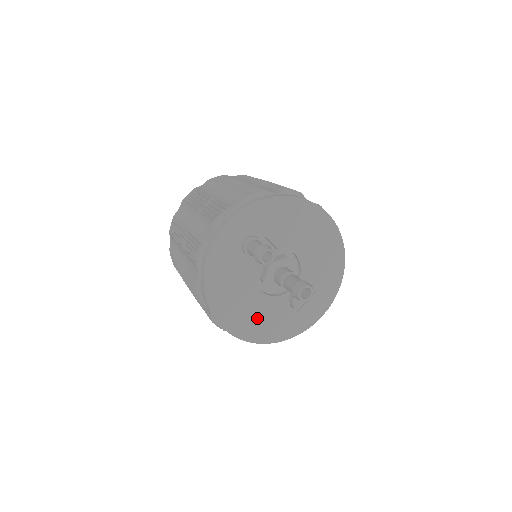
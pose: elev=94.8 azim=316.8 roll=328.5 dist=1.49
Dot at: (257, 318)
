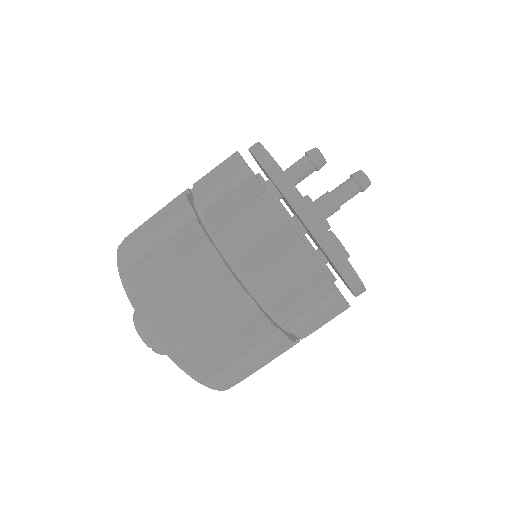
Dot at: occluded
